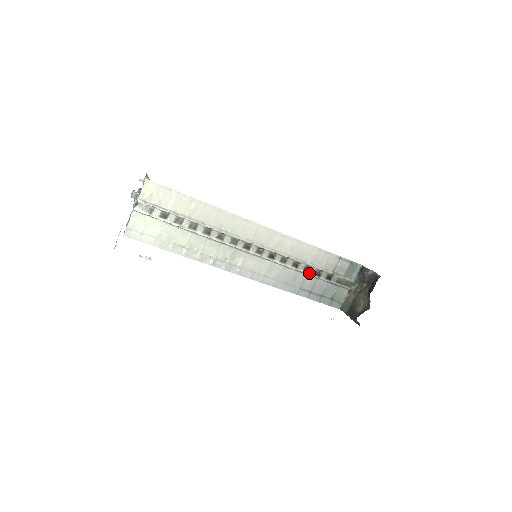
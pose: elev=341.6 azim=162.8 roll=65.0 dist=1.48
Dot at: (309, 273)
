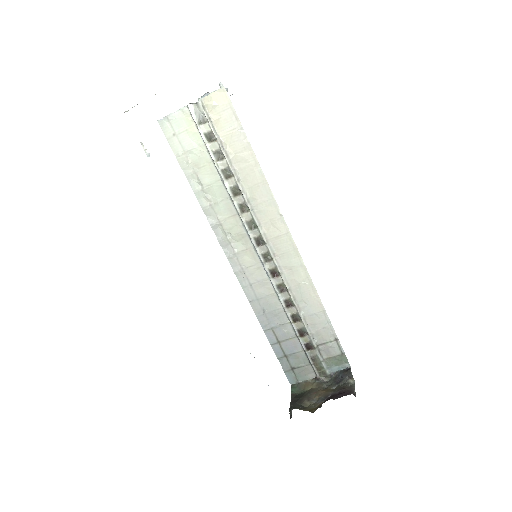
Dot at: (294, 323)
